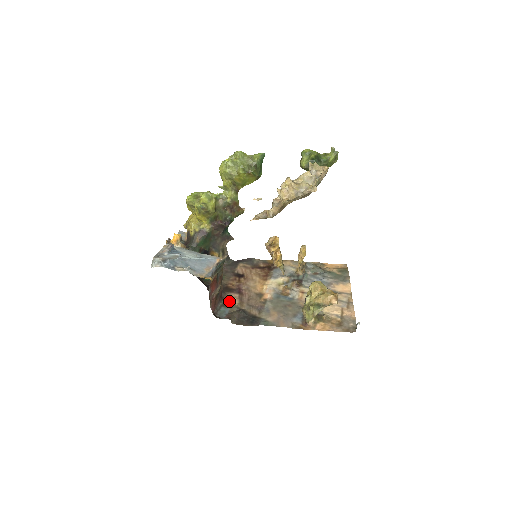
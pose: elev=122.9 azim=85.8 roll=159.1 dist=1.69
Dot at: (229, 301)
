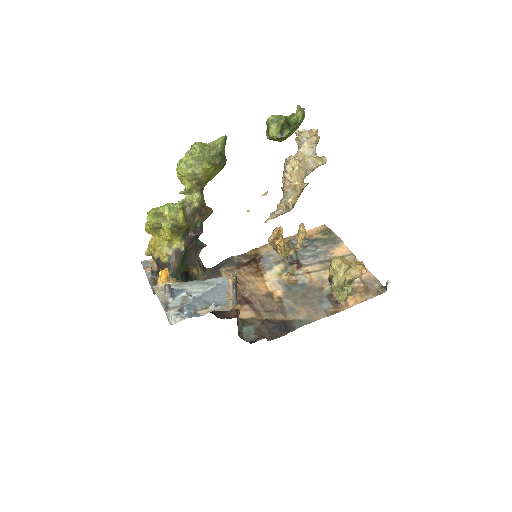
Dot at: (244, 317)
